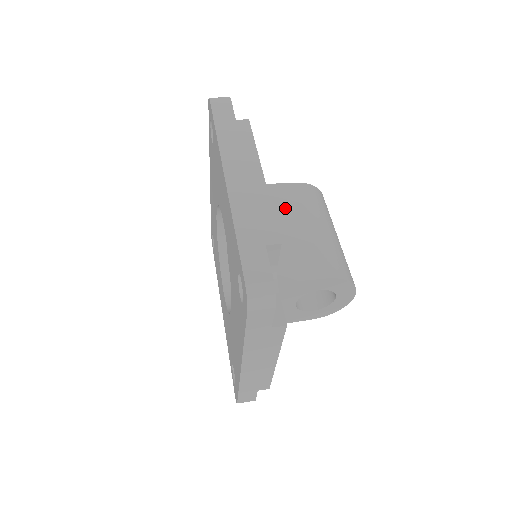
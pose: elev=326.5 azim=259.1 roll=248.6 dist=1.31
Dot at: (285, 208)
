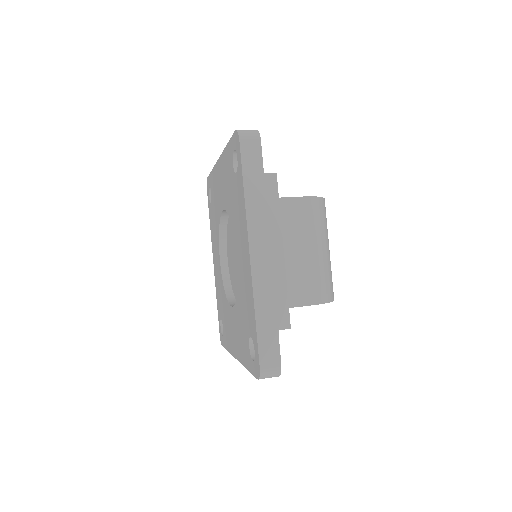
Dot at: (290, 228)
